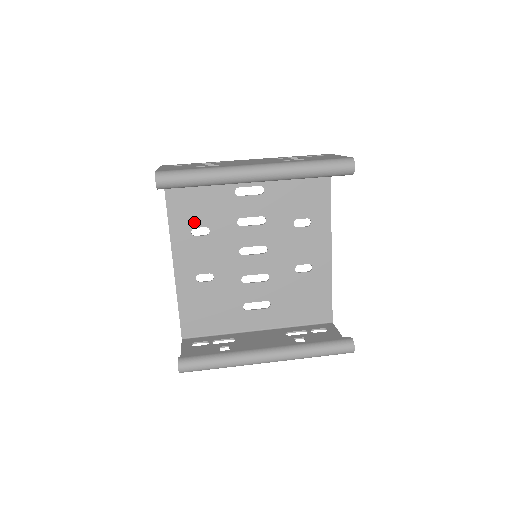
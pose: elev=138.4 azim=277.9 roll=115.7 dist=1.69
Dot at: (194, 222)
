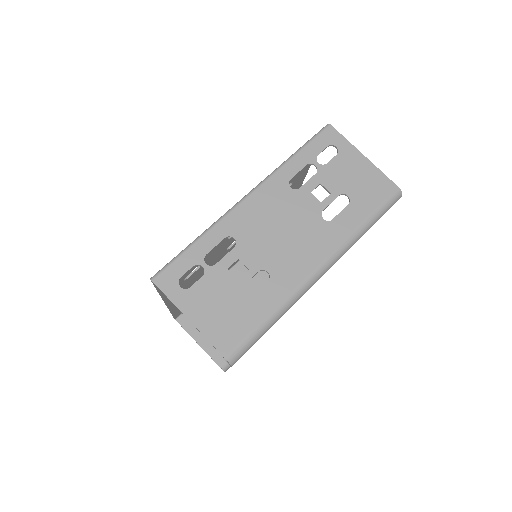
Dot at: (187, 274)
